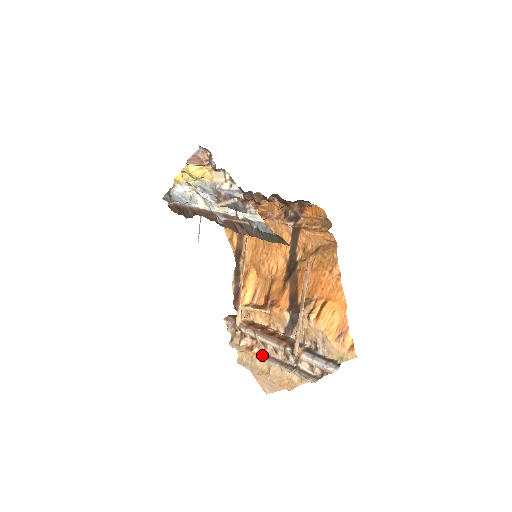
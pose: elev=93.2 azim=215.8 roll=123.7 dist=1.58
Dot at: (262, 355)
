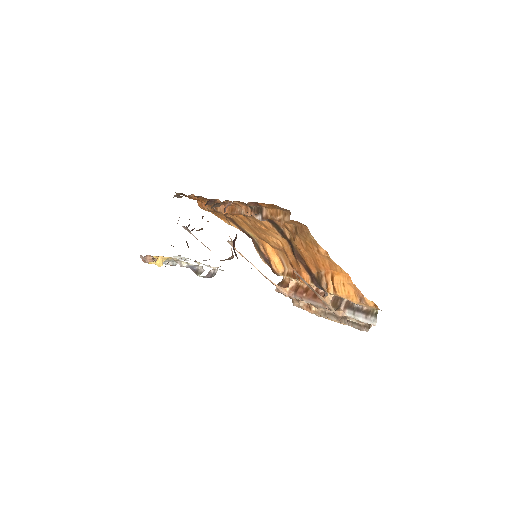
Dot at: (320, 313)
